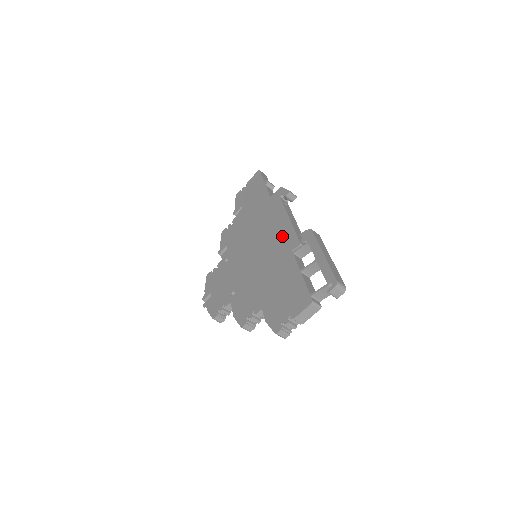
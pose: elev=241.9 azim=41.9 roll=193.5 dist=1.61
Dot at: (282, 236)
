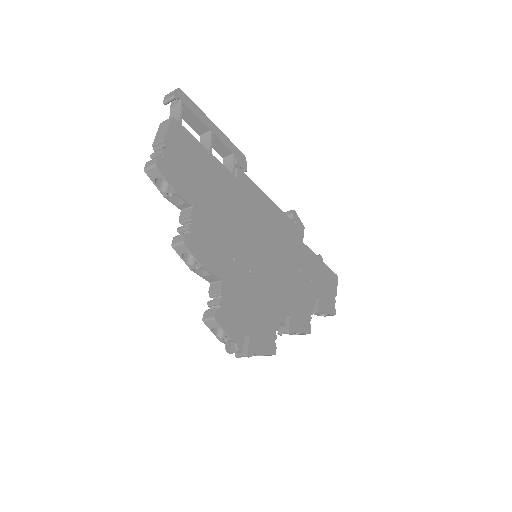
Dot at: occluded
